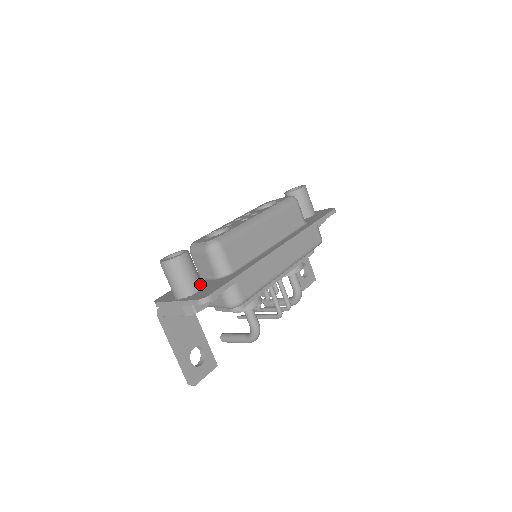
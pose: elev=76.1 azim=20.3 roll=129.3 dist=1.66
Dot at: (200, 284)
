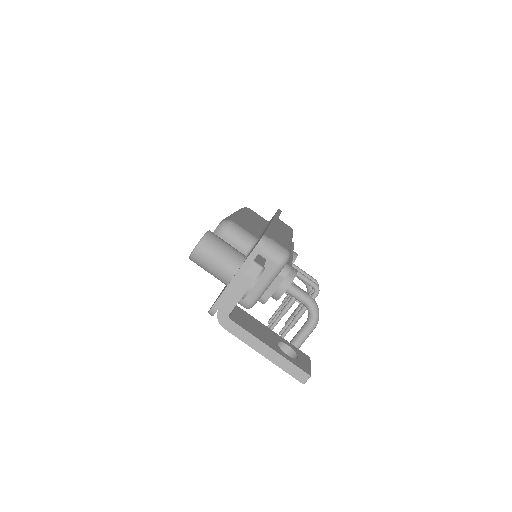
Dot at: occluded
